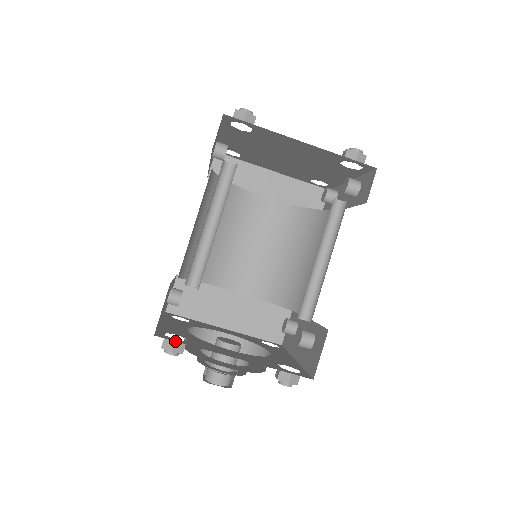
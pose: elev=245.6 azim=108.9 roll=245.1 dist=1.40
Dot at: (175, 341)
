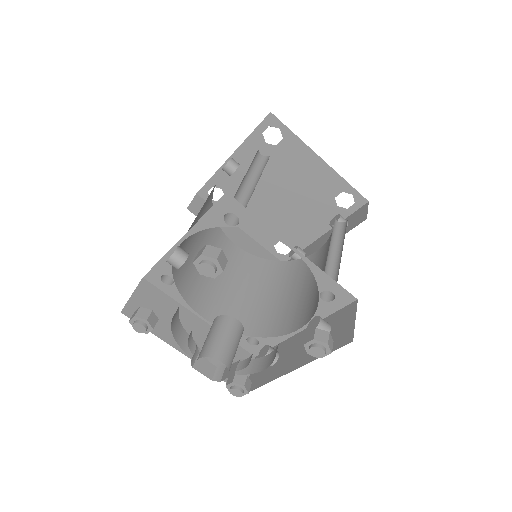
Dot at: (221, 250)
